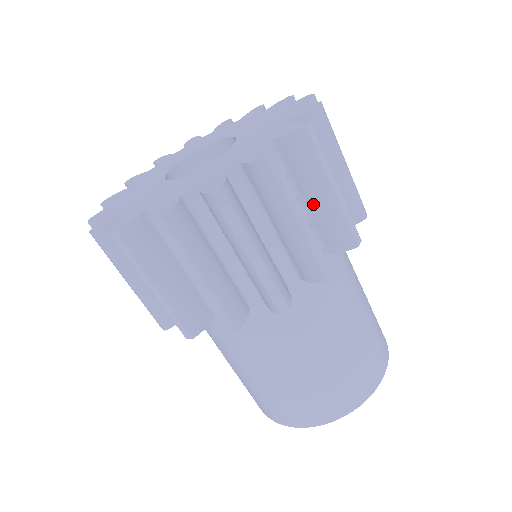
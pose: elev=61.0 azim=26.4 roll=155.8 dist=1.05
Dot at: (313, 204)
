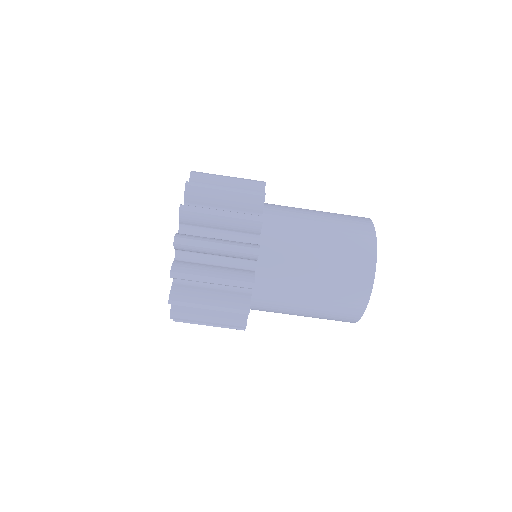
Dot at: (220, 255)
